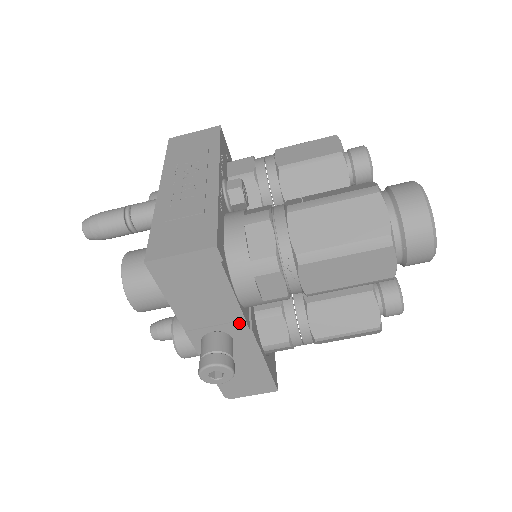
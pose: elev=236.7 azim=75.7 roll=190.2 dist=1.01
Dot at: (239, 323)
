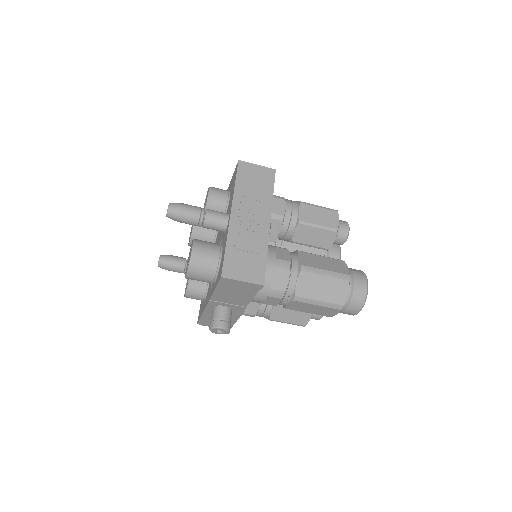
Dot at: (242, 307)
